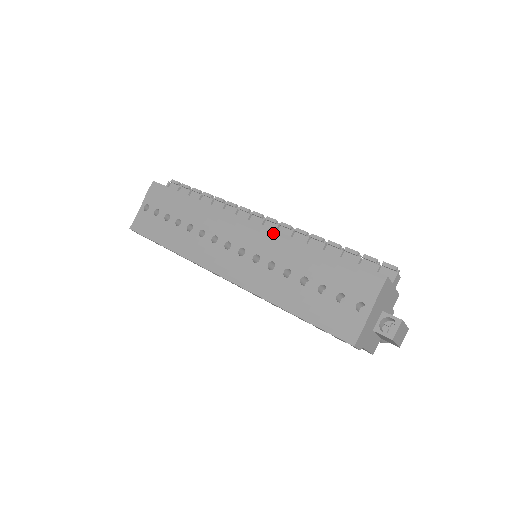
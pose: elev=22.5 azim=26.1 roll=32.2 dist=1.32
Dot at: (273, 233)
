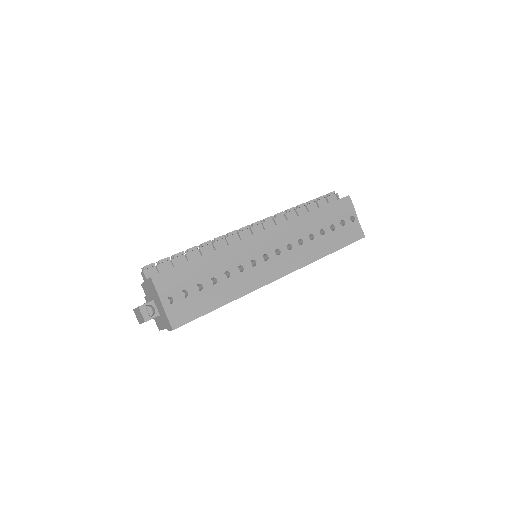
Dot at: (285, 224)
